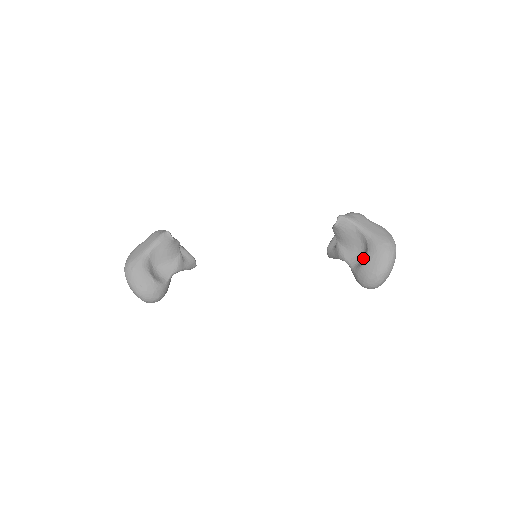
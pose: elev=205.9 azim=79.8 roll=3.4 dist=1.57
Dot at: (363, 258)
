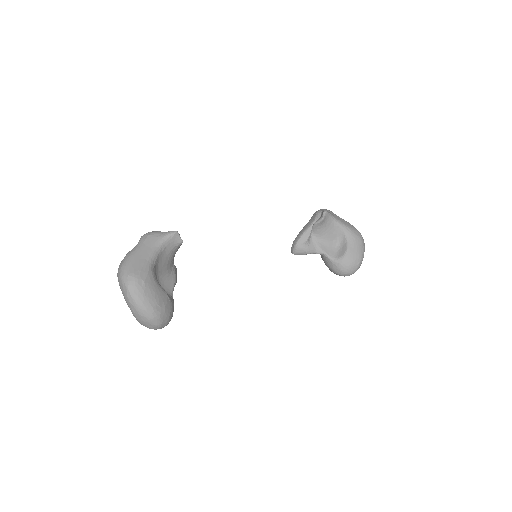
Dot at: (342, 249)
